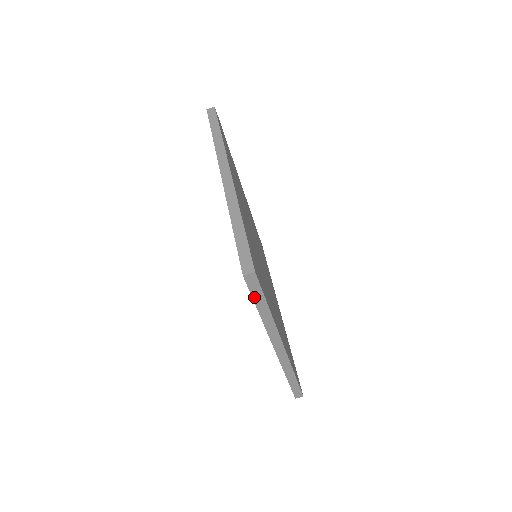
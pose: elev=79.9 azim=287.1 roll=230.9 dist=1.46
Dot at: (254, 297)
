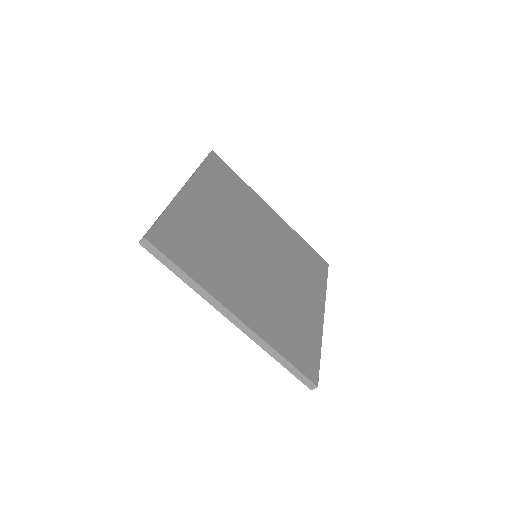
Dot at: occluded
